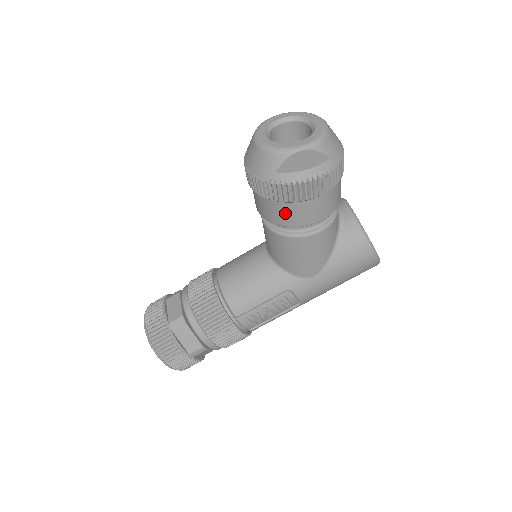
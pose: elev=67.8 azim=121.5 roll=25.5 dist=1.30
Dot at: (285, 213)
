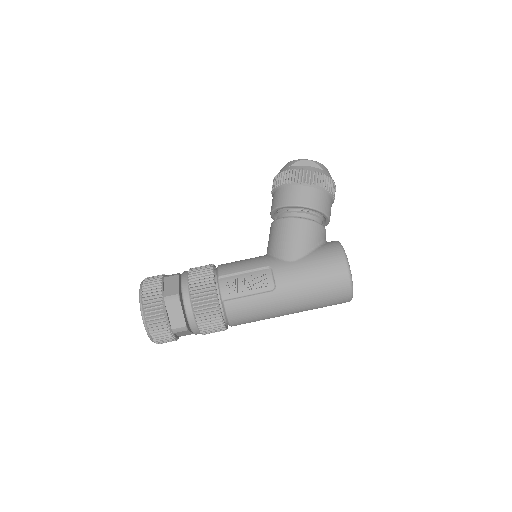
Dot at: (287, 194)
